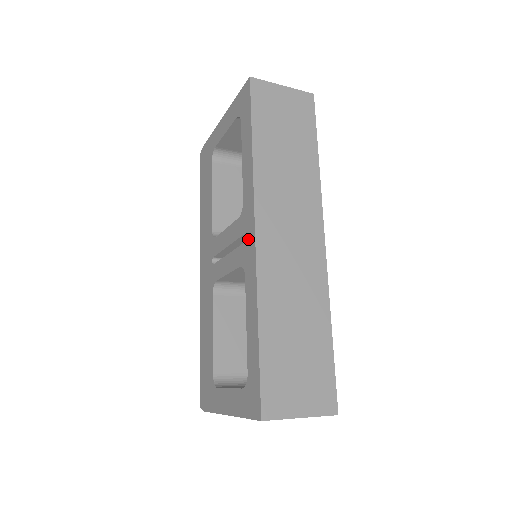
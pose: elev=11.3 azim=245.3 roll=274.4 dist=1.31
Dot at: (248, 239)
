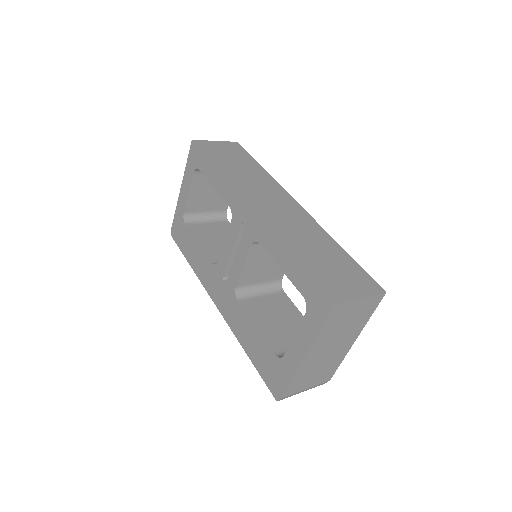
Dot at: (247, 219)
